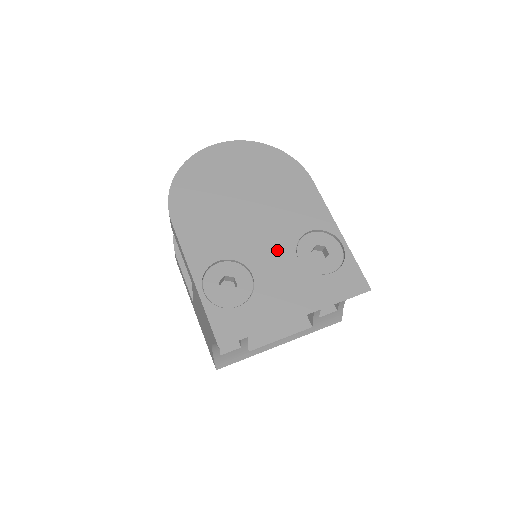
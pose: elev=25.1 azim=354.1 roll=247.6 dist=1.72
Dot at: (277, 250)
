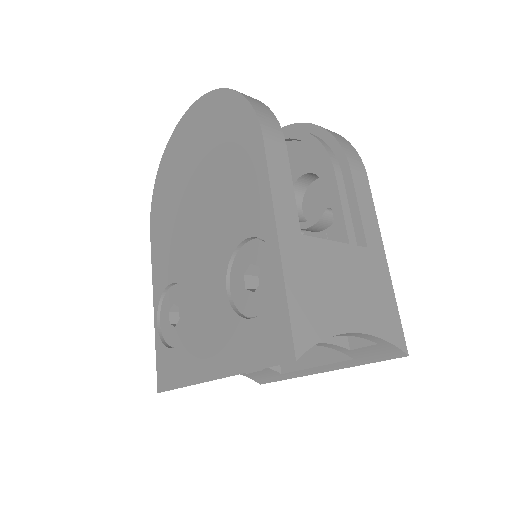
Dot at: (210, 272)
